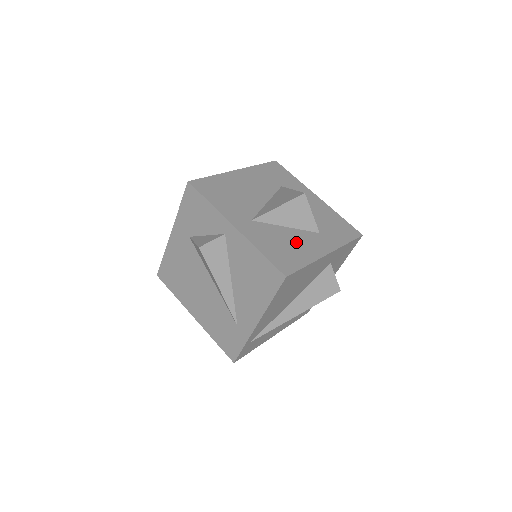
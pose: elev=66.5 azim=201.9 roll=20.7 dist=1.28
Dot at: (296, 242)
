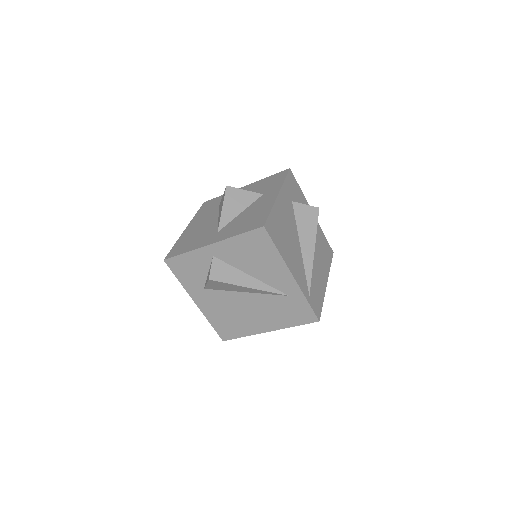
Dot at: (253, 211)
